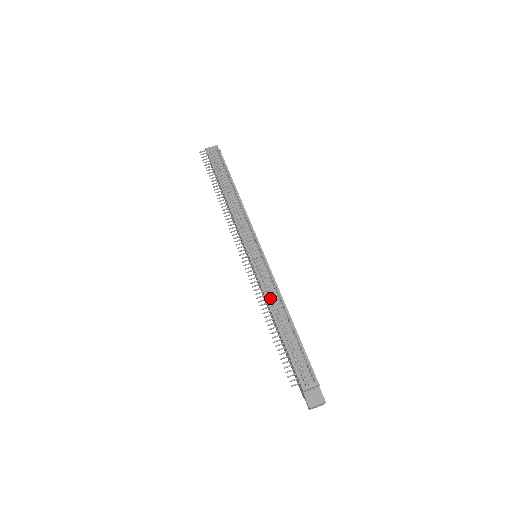
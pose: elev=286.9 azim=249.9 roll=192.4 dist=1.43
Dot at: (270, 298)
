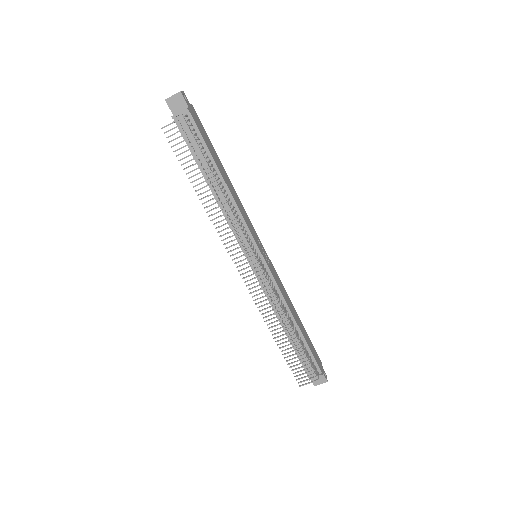
Dot at: (275, 307)
